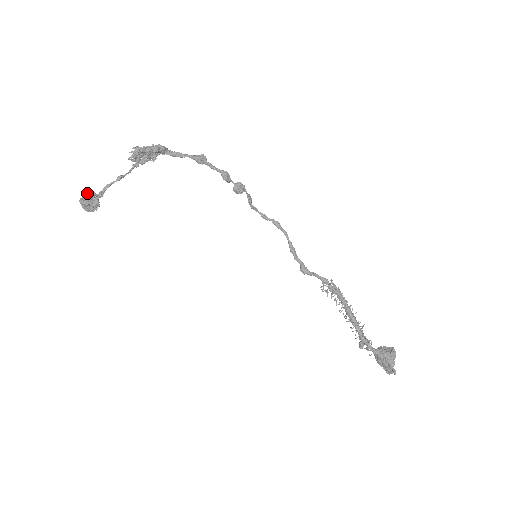
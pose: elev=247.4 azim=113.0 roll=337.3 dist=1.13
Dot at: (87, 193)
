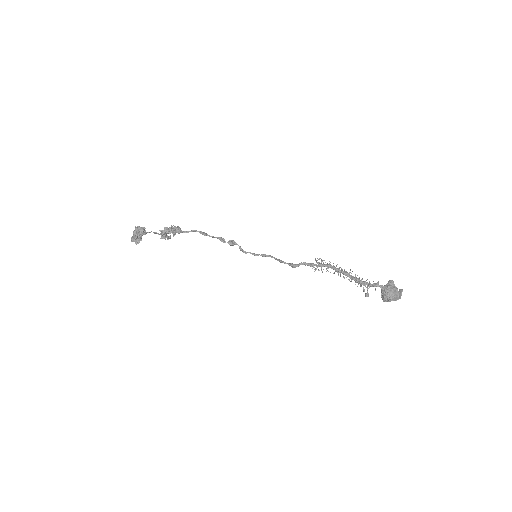
Dot at: (137, 226)
